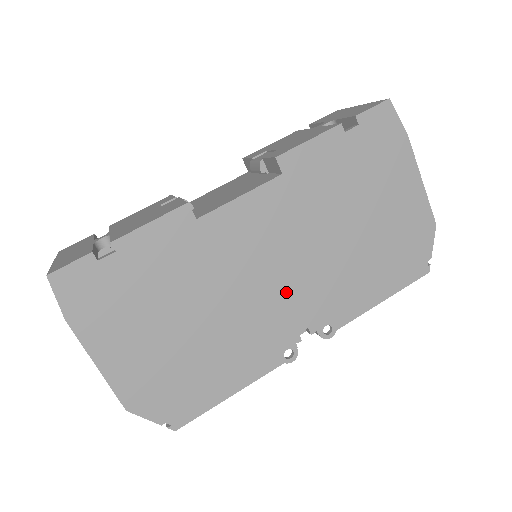
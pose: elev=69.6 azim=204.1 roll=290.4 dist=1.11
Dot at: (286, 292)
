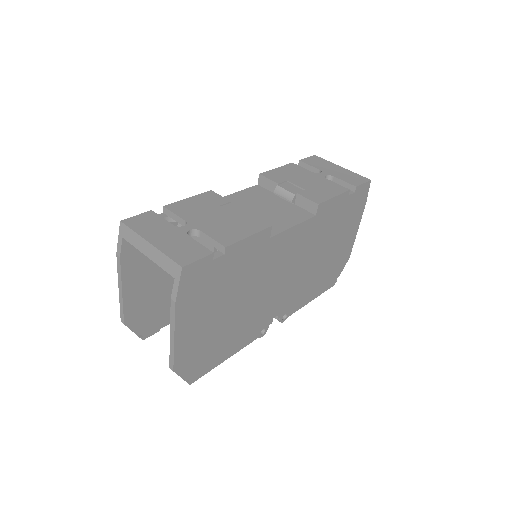
Dot at: (281, 291)
